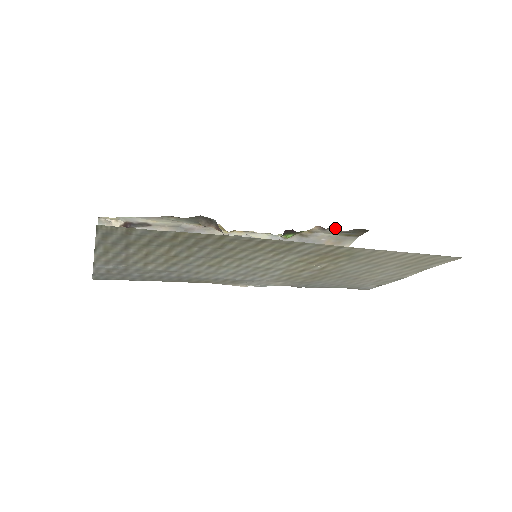
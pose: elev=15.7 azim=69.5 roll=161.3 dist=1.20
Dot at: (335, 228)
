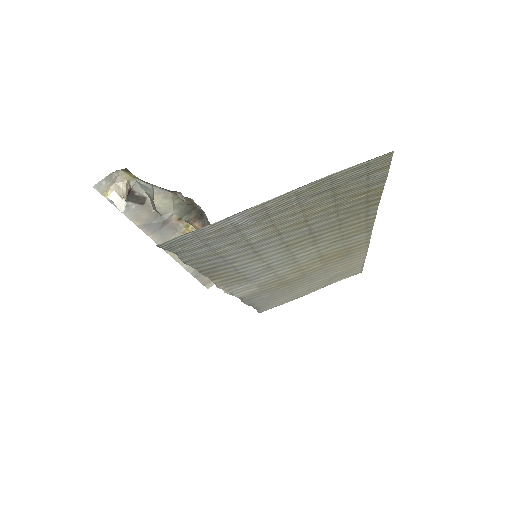
Dot at: occluded
